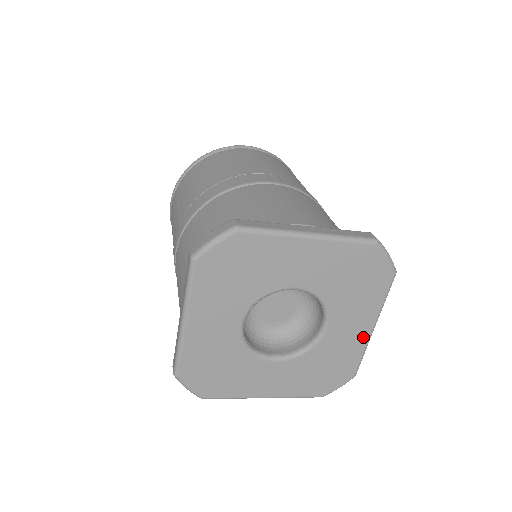
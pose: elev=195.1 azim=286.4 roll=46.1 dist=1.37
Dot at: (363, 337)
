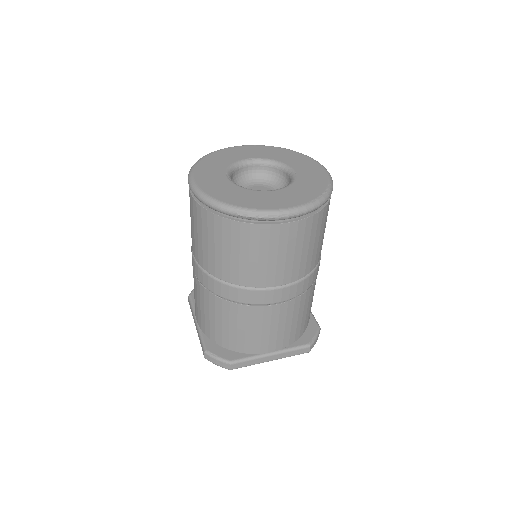
Dot at: occluded
